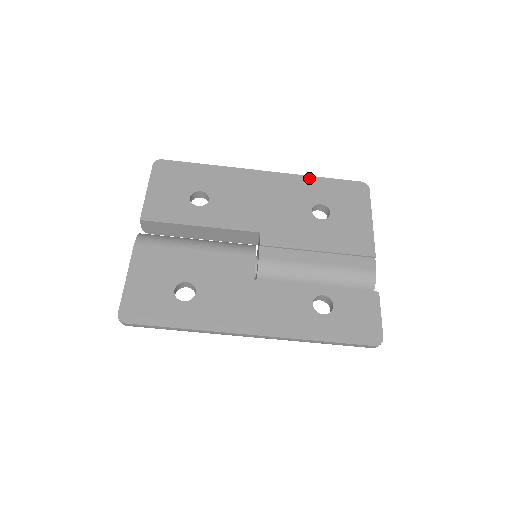
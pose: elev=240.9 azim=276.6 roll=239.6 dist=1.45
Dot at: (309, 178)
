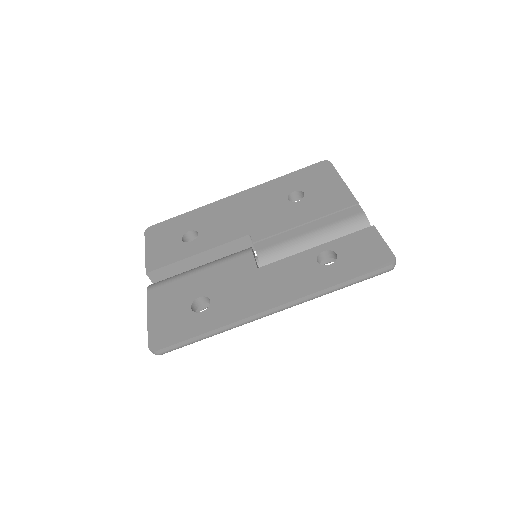
Dot at: (276, 180)
